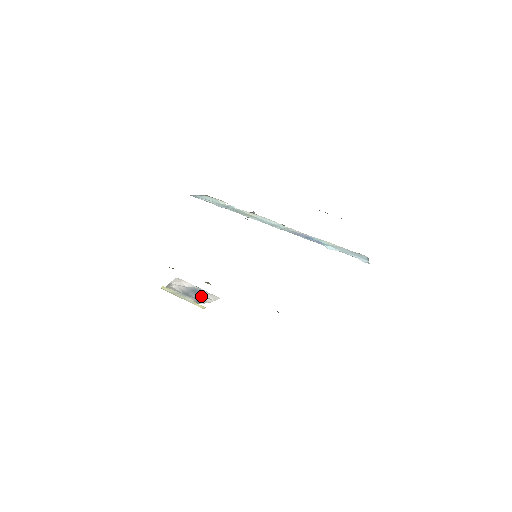
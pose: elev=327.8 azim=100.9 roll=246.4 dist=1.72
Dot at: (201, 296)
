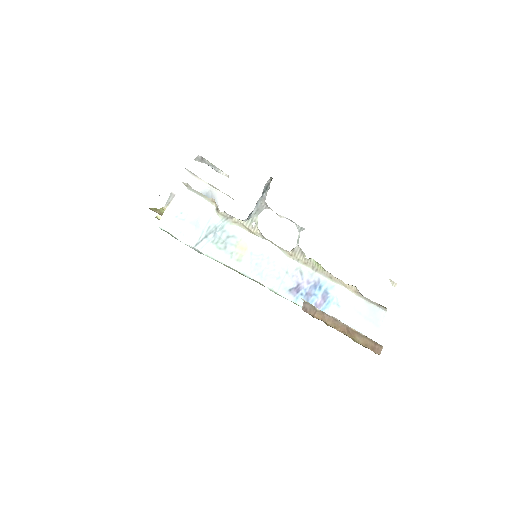
Dot at: occluded
